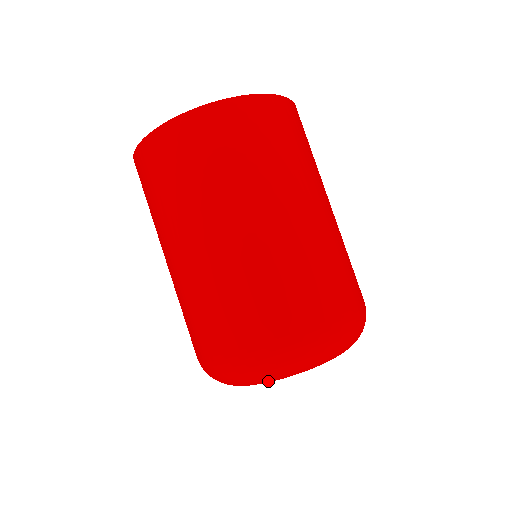
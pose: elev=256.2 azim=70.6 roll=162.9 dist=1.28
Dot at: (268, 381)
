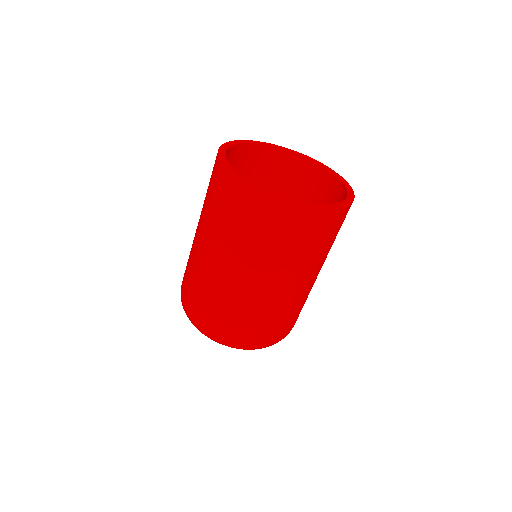
Dot at: occluded
